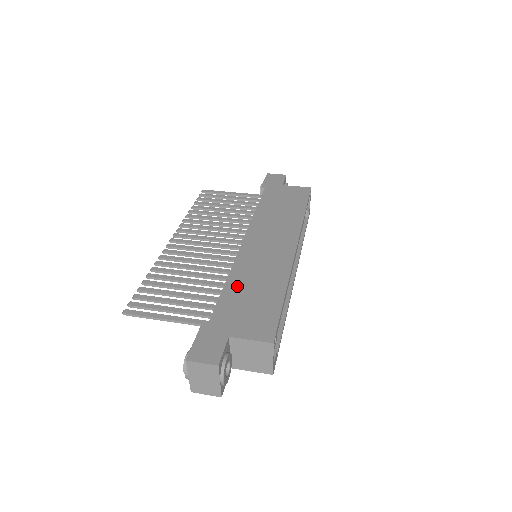
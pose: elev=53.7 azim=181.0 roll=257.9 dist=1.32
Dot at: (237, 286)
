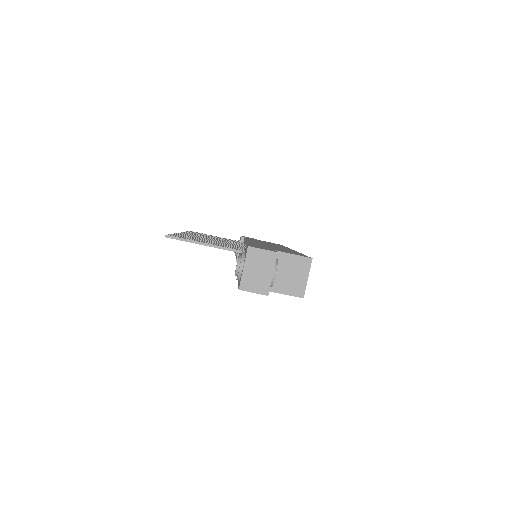
Dot at: occluded
